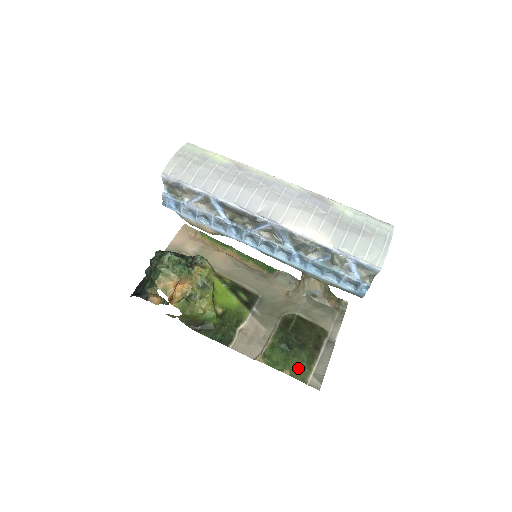
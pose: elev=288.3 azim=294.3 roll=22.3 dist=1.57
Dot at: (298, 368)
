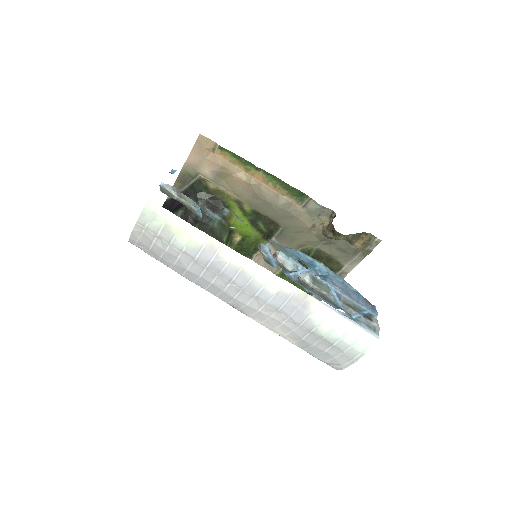
Dot at: occluded
